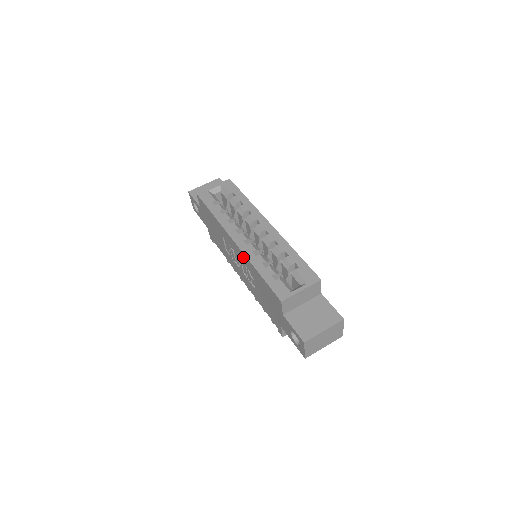
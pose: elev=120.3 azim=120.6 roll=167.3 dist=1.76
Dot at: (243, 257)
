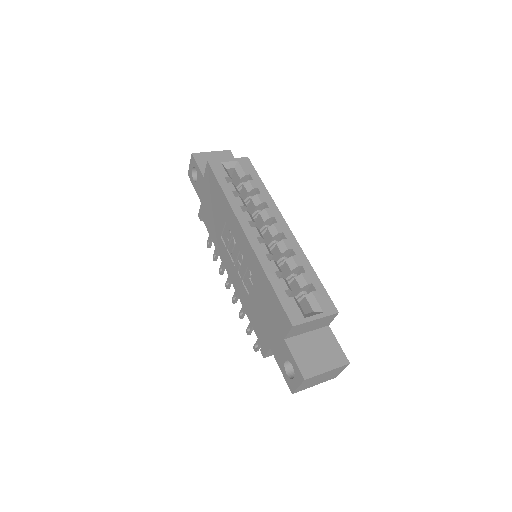
Dot at: (251, 256)
